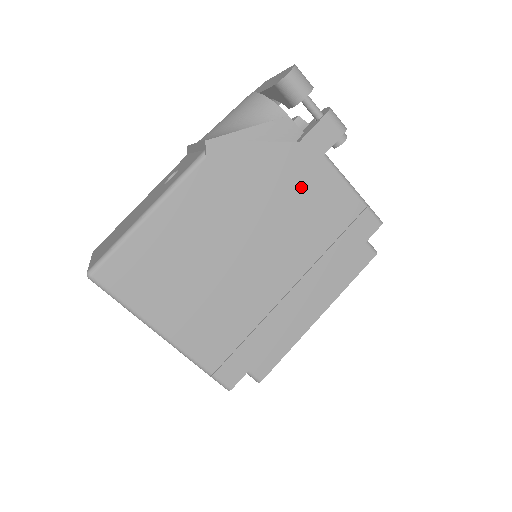
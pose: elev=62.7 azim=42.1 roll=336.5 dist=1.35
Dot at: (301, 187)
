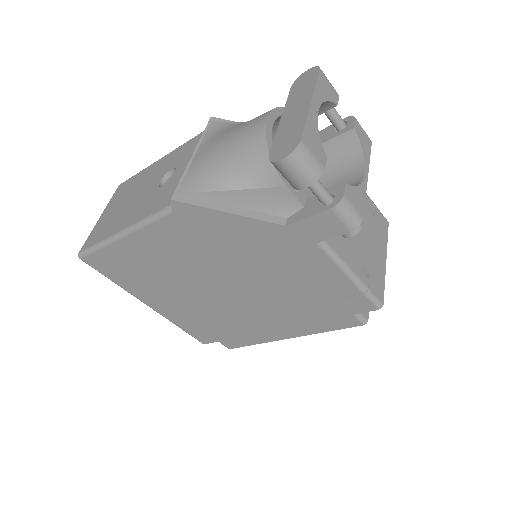
Dot at: (283, 259)
